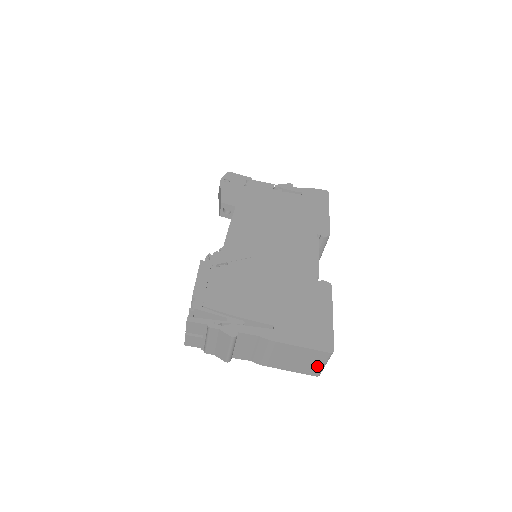
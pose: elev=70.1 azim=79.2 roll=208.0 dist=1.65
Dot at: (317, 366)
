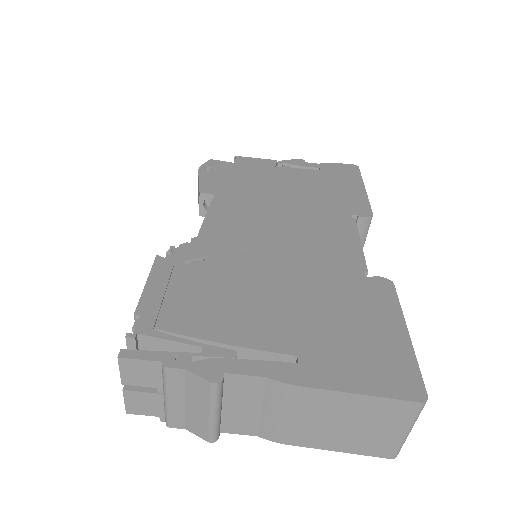
Dot at: (393, 436)
